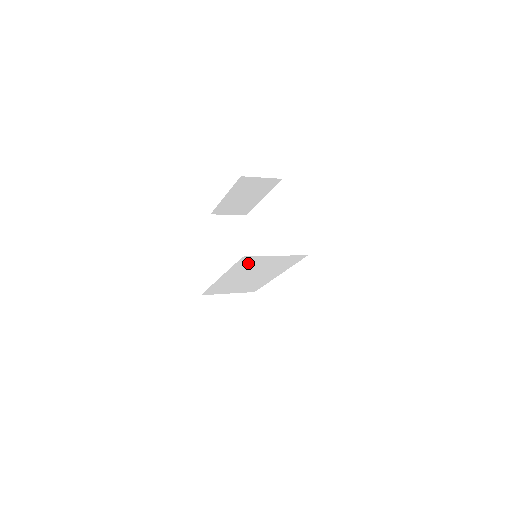
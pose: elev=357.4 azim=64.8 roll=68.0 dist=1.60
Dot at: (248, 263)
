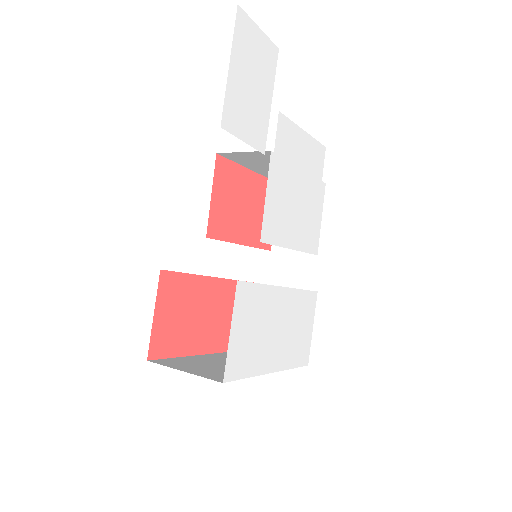
Dot at: occluded
